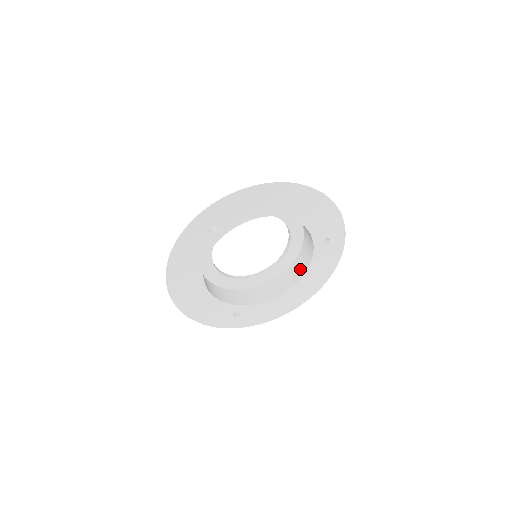
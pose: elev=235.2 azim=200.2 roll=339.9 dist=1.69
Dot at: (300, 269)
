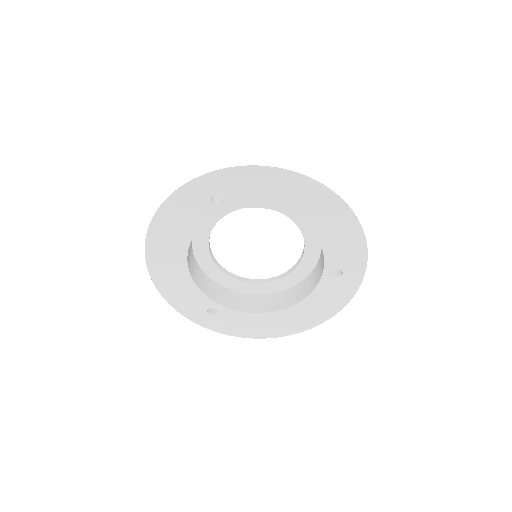
Dot at: (300, 294)
